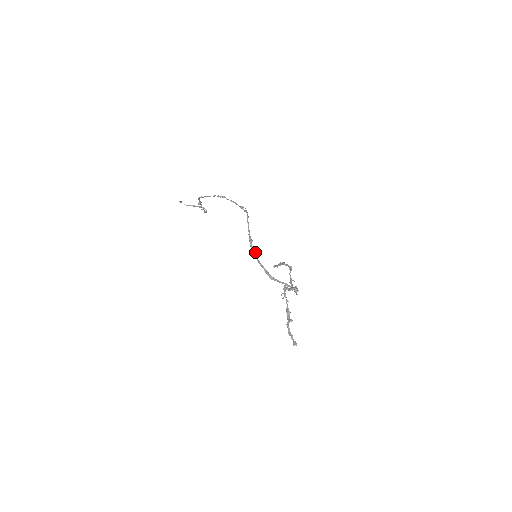
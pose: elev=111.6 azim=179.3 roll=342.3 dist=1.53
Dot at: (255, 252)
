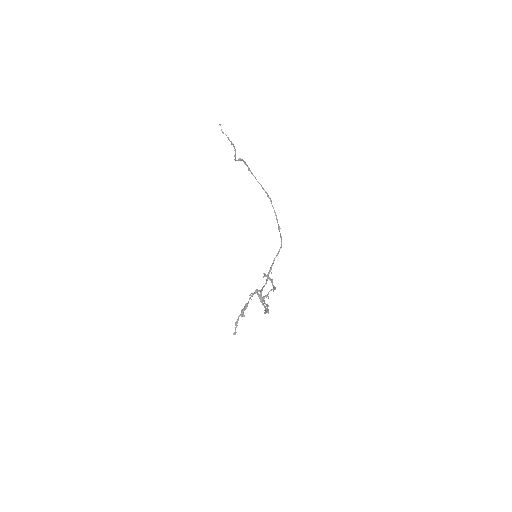
Dot at: occluded
